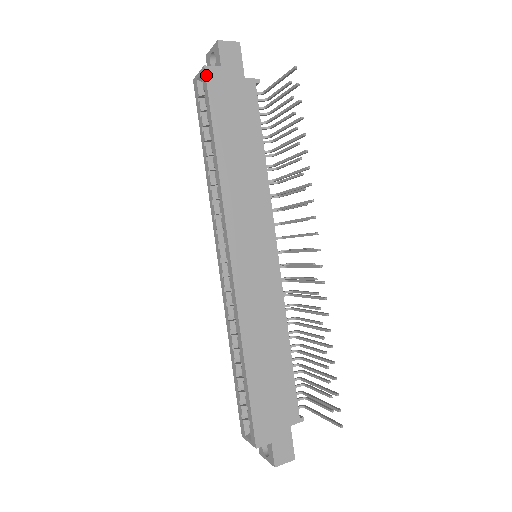
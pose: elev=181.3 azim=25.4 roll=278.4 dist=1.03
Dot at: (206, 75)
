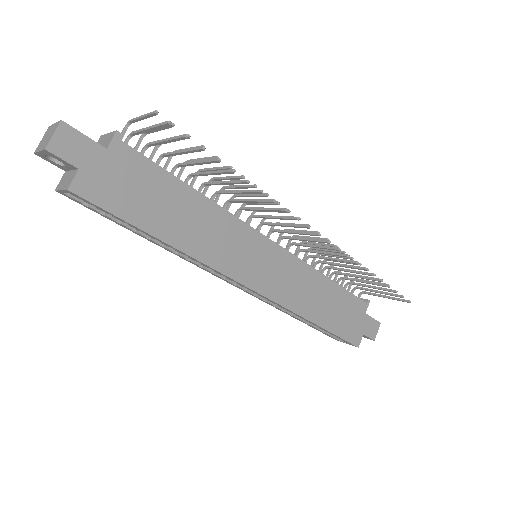
Dot at: (79, 196)
